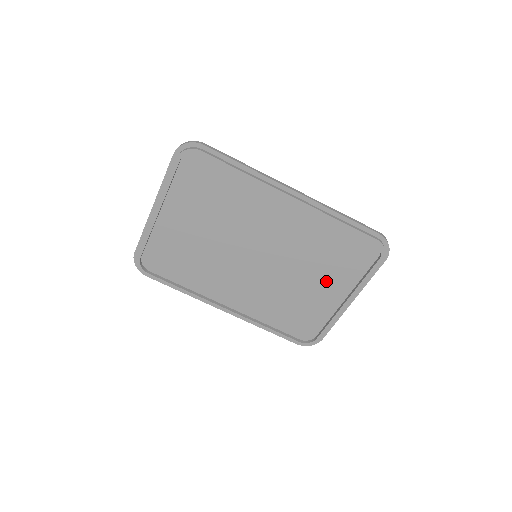
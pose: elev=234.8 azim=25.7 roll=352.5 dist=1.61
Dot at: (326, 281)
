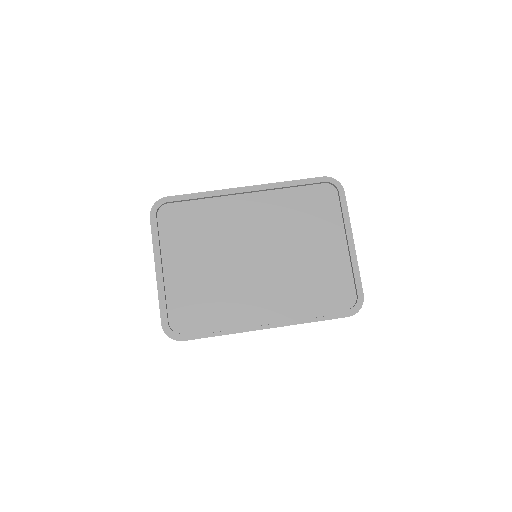
Dot at: (321, 238)
